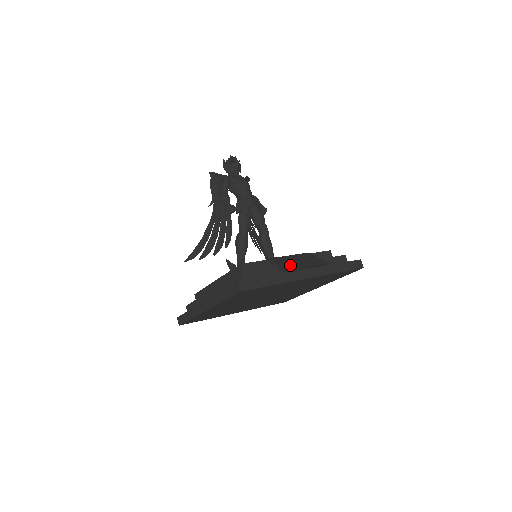
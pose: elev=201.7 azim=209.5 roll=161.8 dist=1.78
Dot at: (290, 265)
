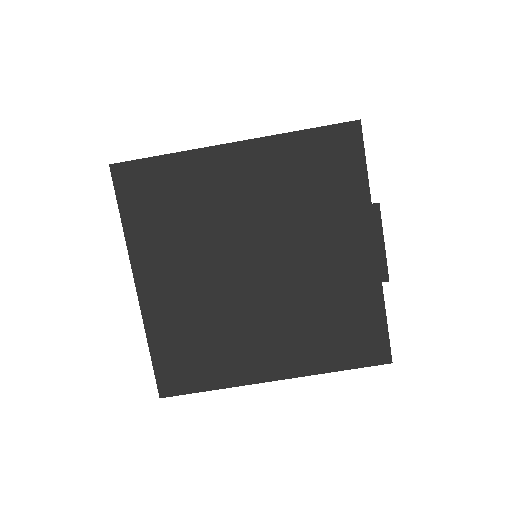
Dot at: occluded
